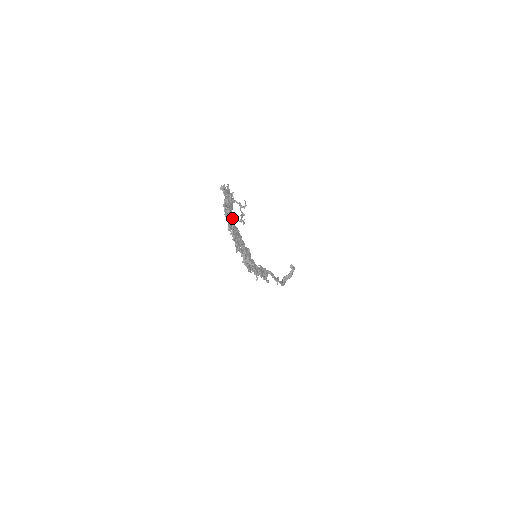
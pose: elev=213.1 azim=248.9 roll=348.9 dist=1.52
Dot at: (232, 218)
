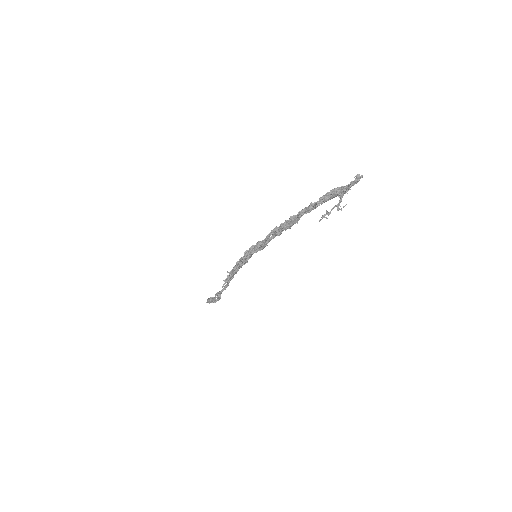
Dot at: (316, 206)
